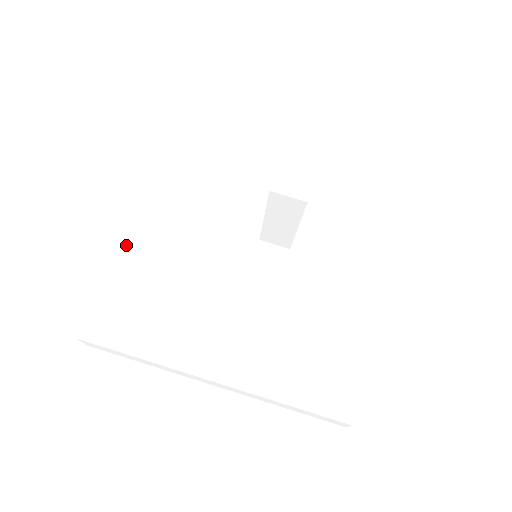
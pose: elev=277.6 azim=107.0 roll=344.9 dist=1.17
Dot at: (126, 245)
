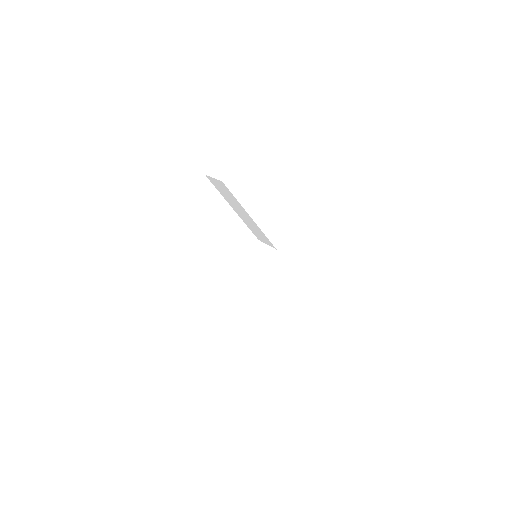
Dot at: (178, 238)
